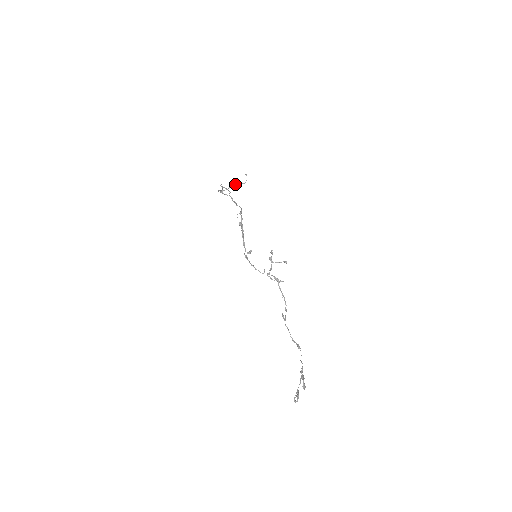
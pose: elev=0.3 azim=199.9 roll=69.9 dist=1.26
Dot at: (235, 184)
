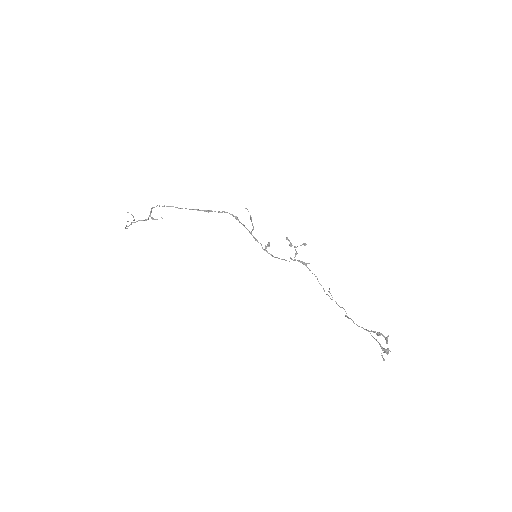
Dot at: (128, 221)
